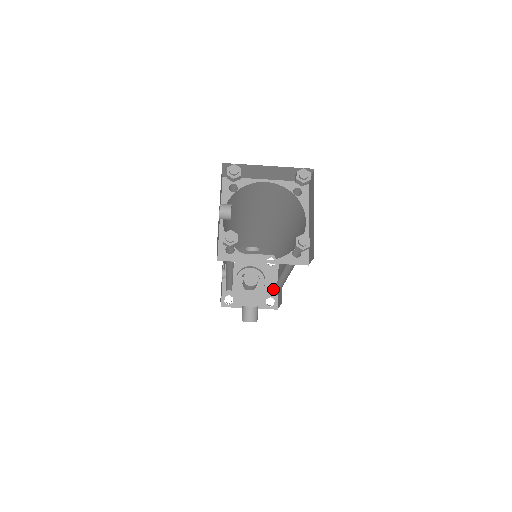
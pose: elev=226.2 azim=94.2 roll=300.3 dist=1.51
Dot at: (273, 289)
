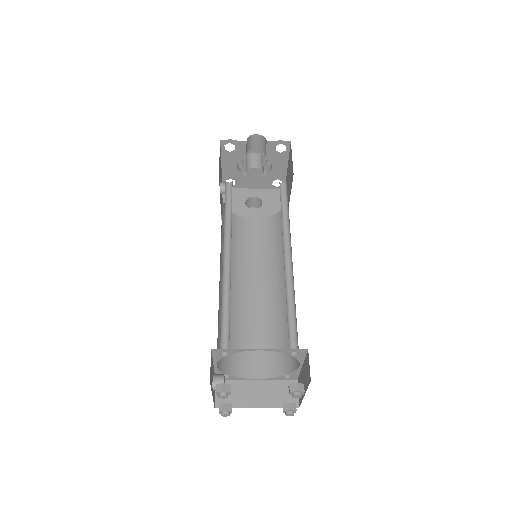
Dot at: (277, 230)
